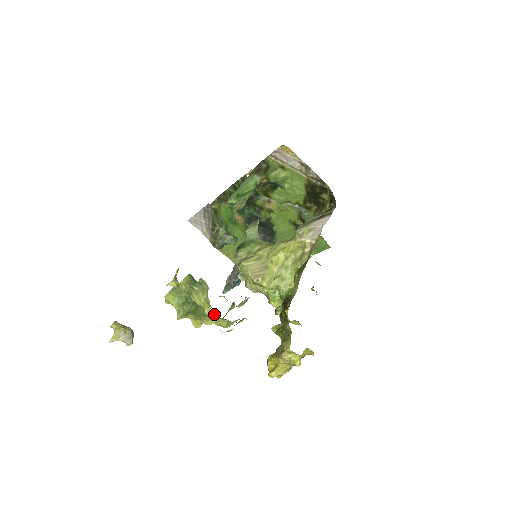
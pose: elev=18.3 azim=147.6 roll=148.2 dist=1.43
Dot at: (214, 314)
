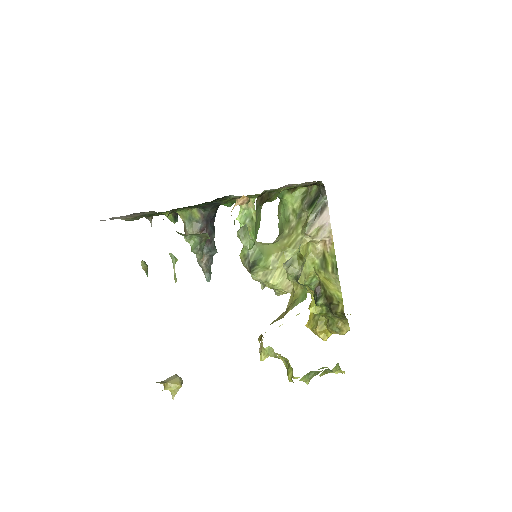
Dot at: occluded
